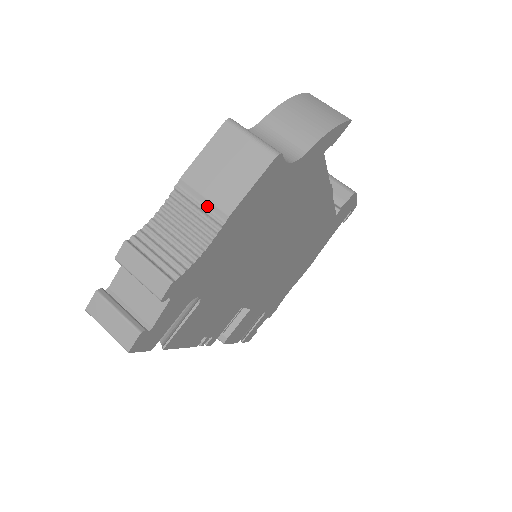
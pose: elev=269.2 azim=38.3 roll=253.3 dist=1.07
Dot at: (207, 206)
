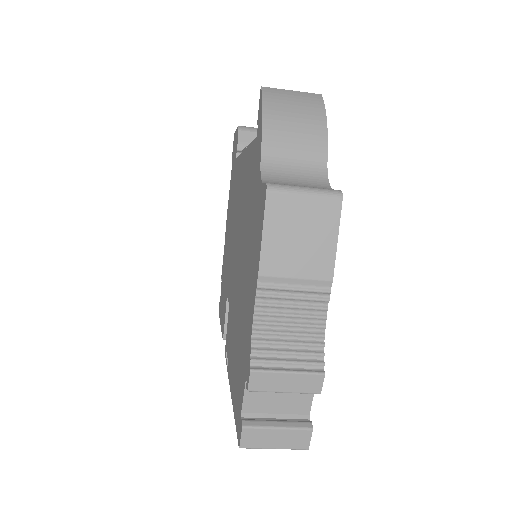
Dot at: (303, 284)
